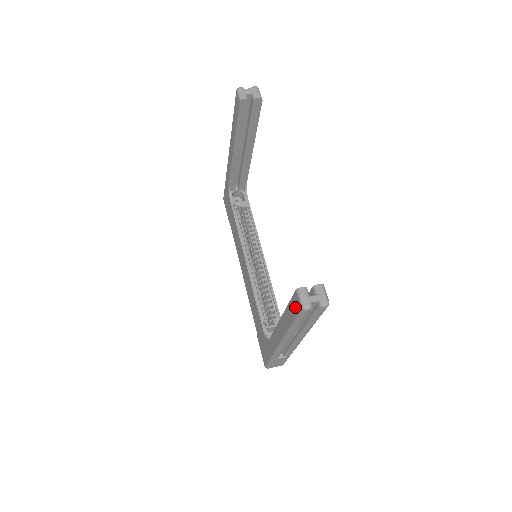
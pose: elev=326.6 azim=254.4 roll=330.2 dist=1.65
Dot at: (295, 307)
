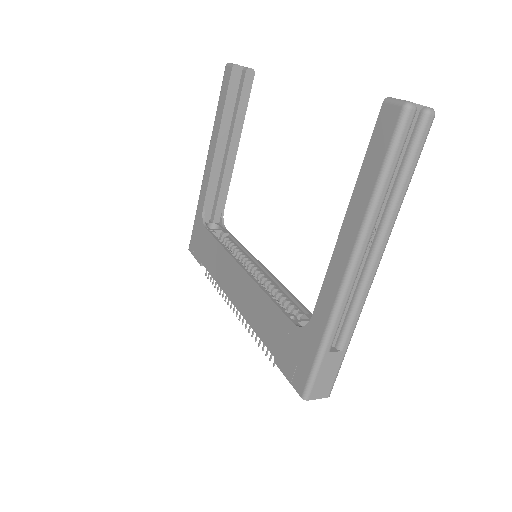
Dot at: (385, 131)
